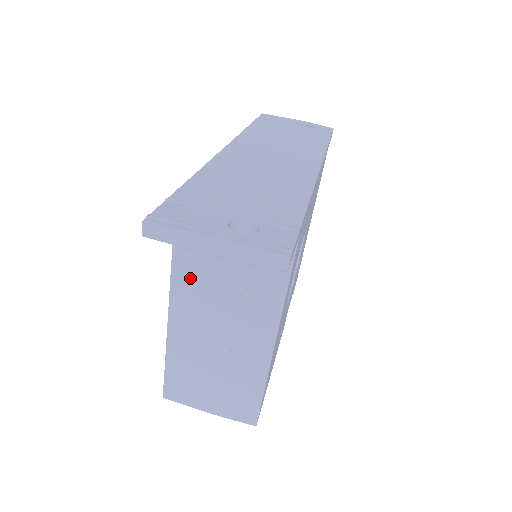
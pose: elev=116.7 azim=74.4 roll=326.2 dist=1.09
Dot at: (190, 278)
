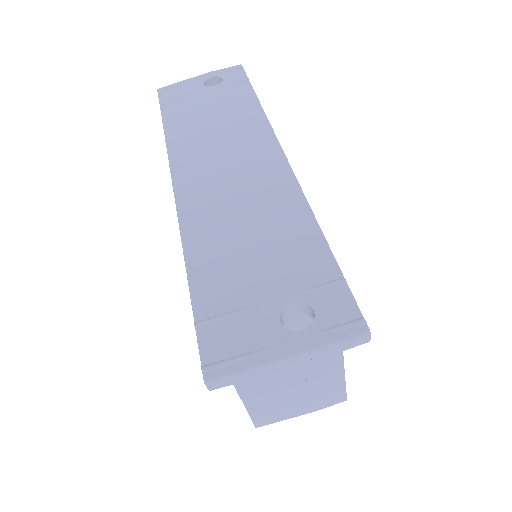
Dot at: occluded
